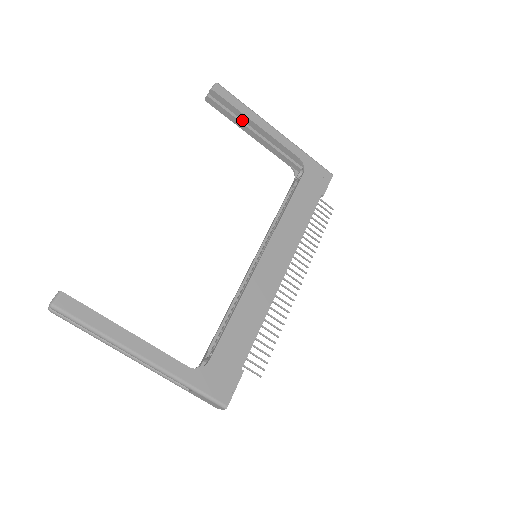
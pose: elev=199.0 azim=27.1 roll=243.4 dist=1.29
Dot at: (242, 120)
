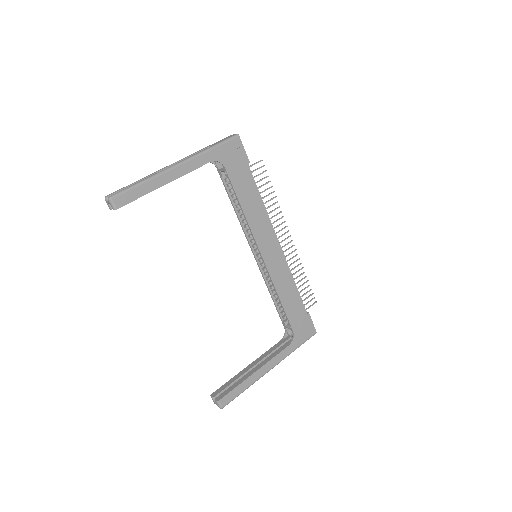
Dot at: occluded
